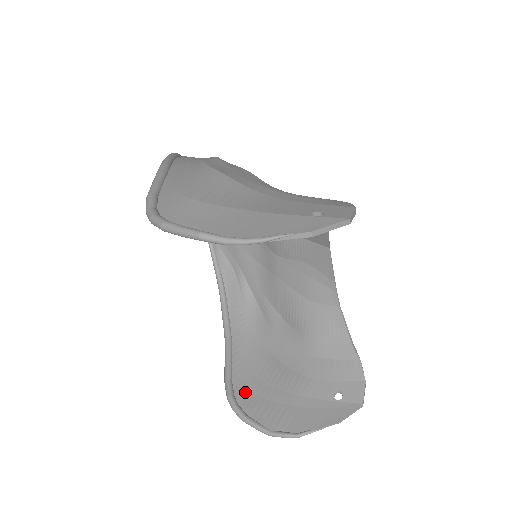
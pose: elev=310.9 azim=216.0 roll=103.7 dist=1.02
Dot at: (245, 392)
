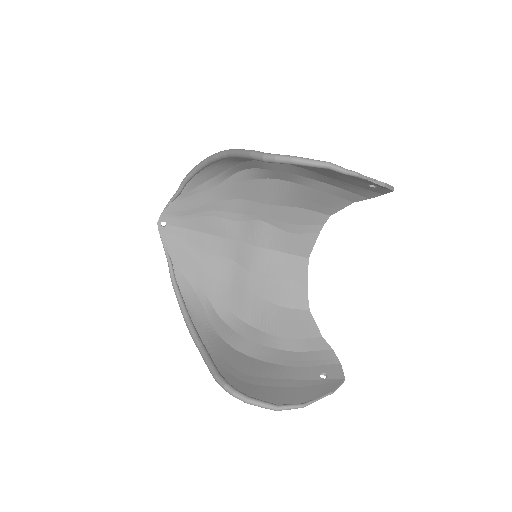
Dot at: (238, 382)
